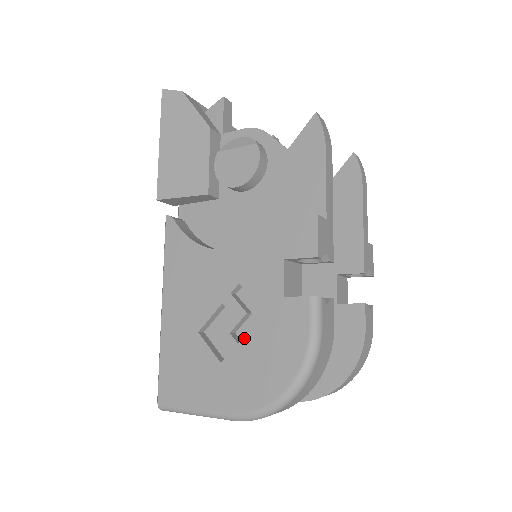
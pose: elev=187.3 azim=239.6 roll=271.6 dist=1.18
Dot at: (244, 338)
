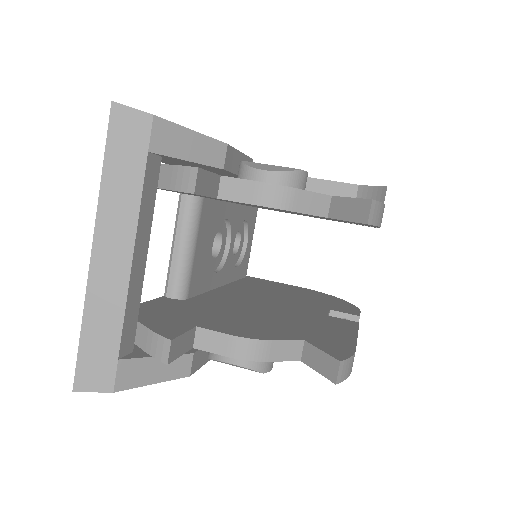
Dot at: occluded
